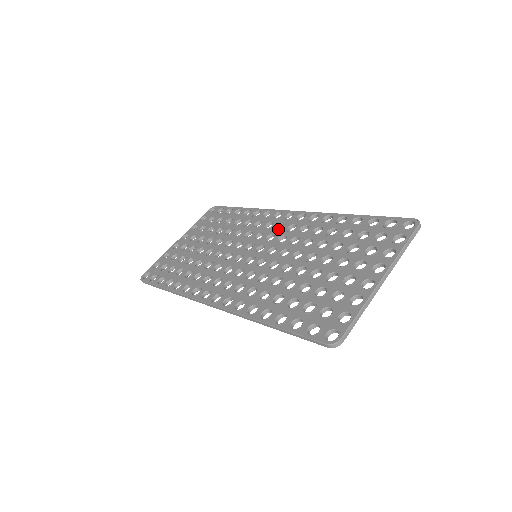
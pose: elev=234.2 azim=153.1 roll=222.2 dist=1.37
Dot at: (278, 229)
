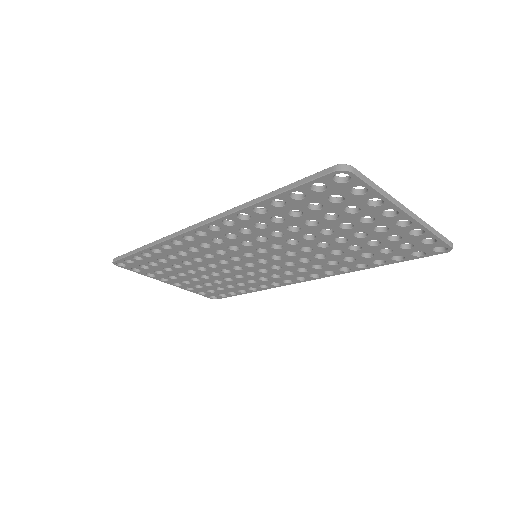
Dot at: occluded
